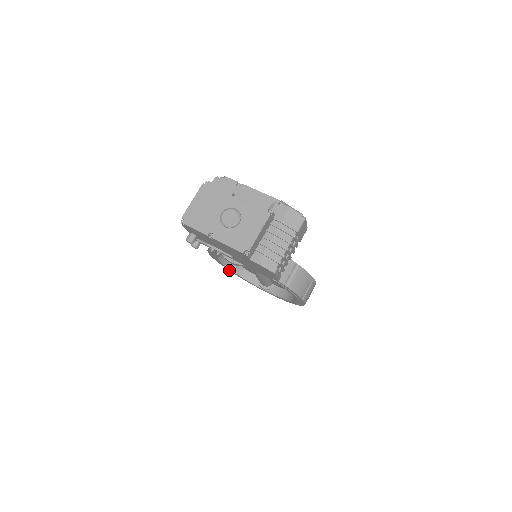
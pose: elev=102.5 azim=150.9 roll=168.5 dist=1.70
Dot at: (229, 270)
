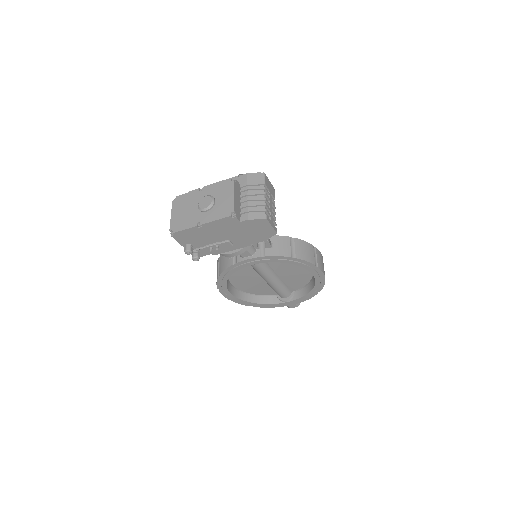
Dot at: occluded
